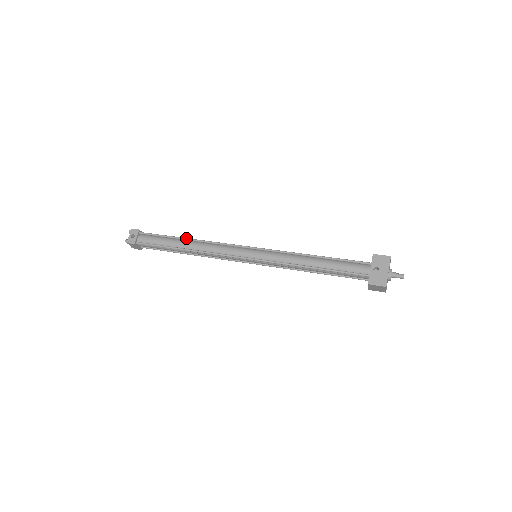
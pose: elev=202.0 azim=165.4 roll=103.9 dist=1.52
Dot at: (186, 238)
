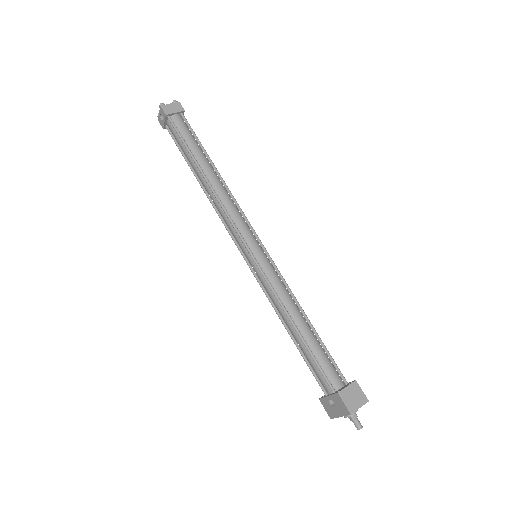
Dot at: (201, 172)
